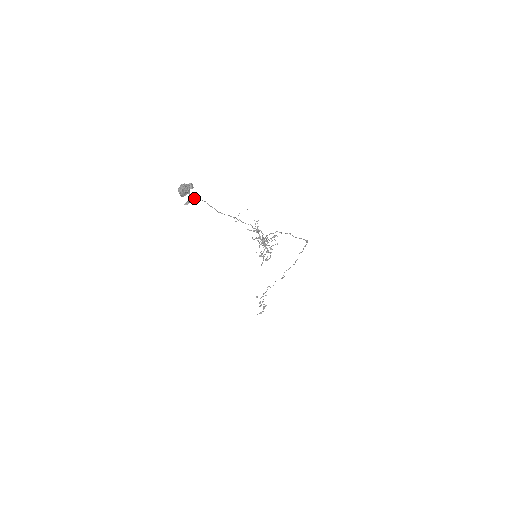
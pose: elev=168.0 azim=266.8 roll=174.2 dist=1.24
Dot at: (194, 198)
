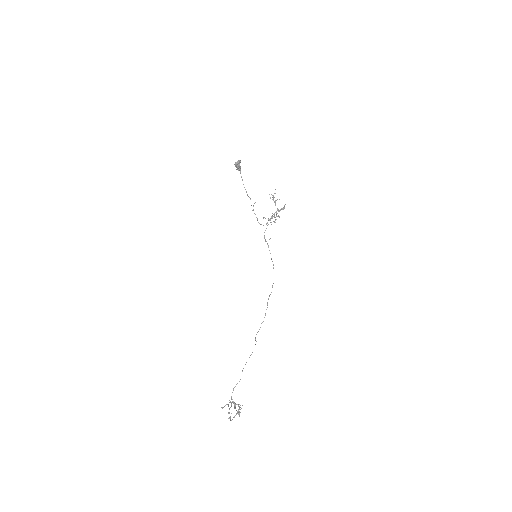
Dot at: (240, 173)
